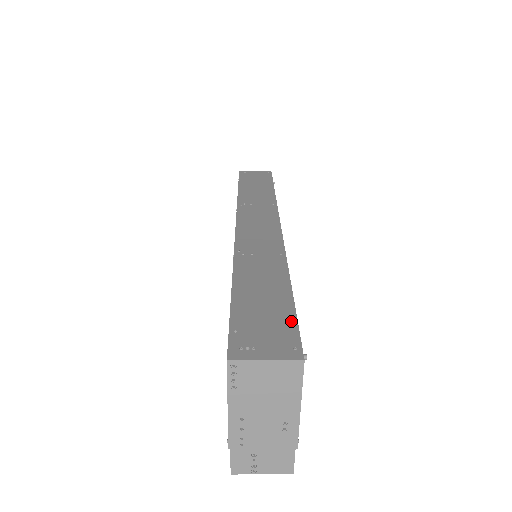
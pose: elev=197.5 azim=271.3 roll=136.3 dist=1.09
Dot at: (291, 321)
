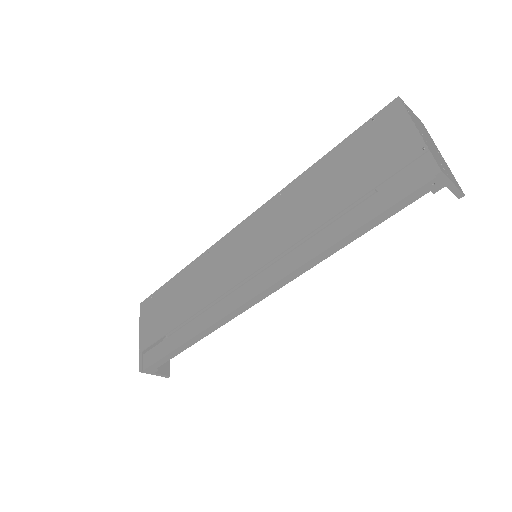
Dot at: occluded
